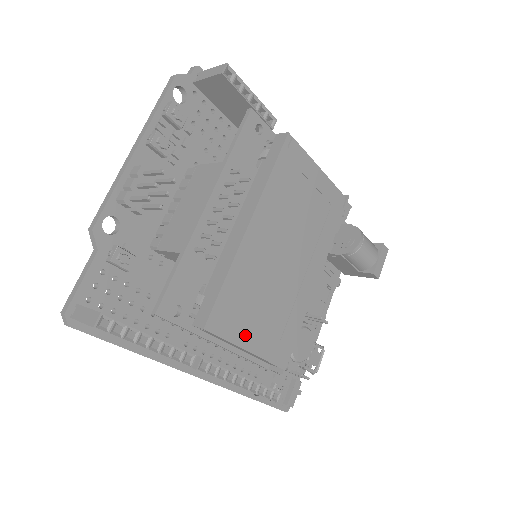
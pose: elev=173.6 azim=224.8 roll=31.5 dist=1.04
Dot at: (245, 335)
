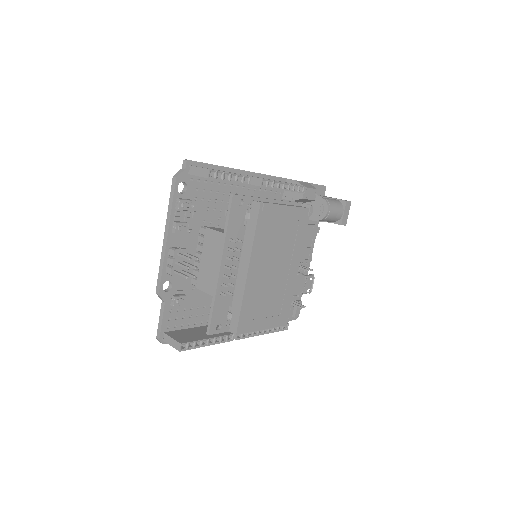
Dot at: (259, 324)
